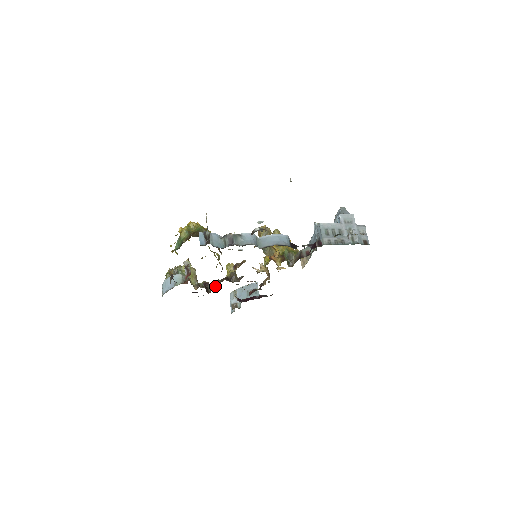
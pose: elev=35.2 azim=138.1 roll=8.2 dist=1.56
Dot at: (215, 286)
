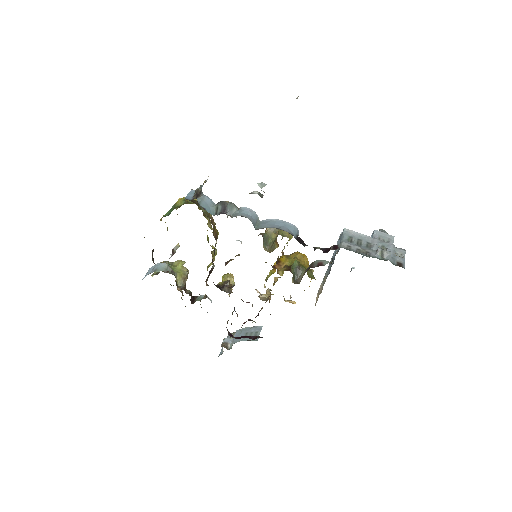
Dot at: (203, 297)
